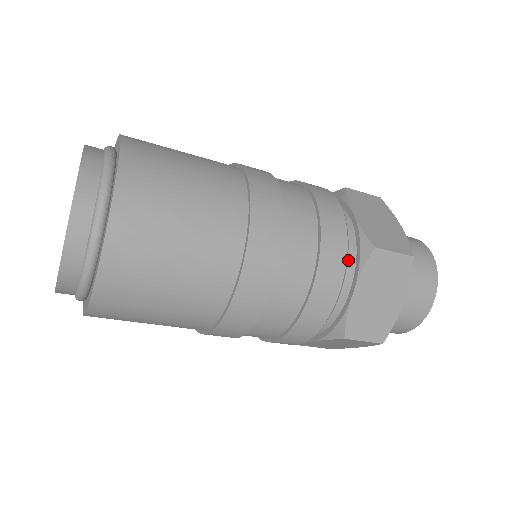
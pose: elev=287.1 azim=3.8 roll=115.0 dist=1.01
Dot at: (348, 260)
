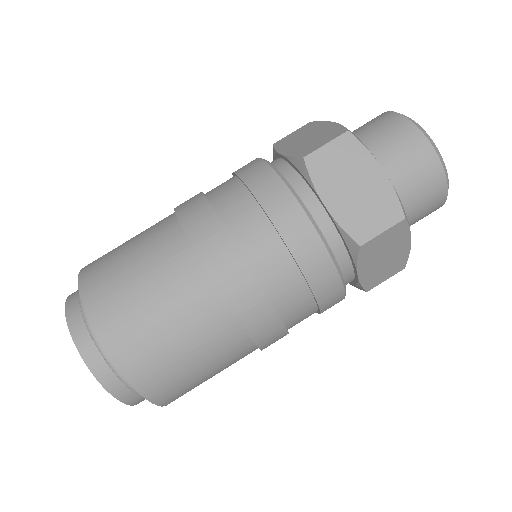
Dot at: (298, 188)
